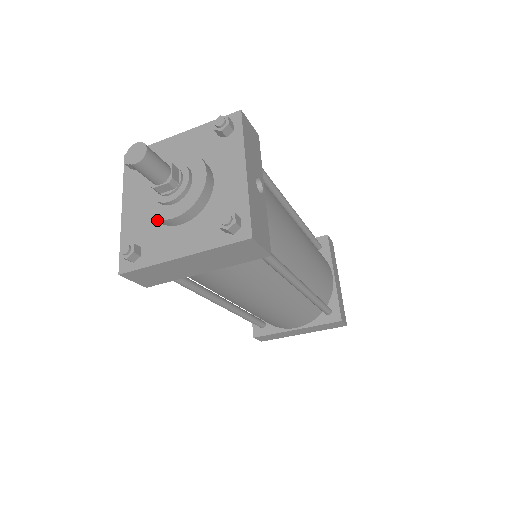
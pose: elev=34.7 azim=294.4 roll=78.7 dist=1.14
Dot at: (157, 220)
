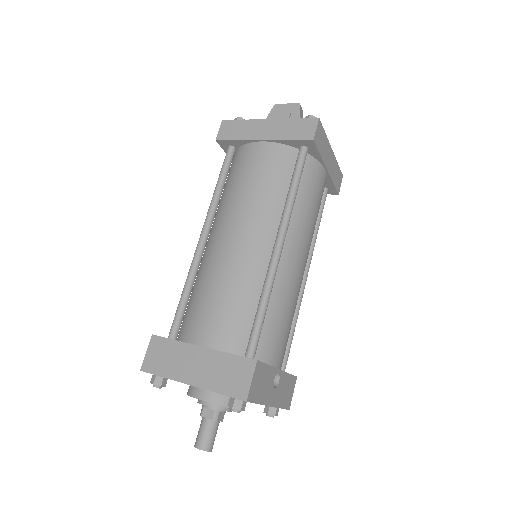
Dot at: occluded
